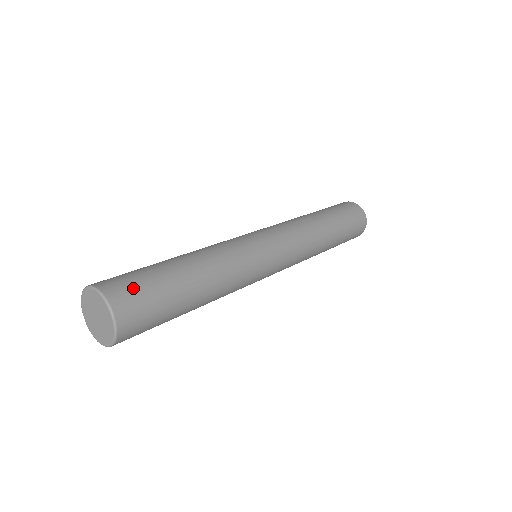
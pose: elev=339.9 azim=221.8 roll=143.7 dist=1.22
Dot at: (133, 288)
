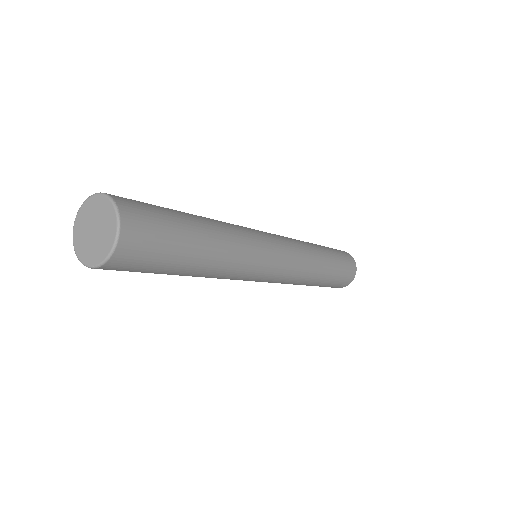
Dot at: (138, 202)
